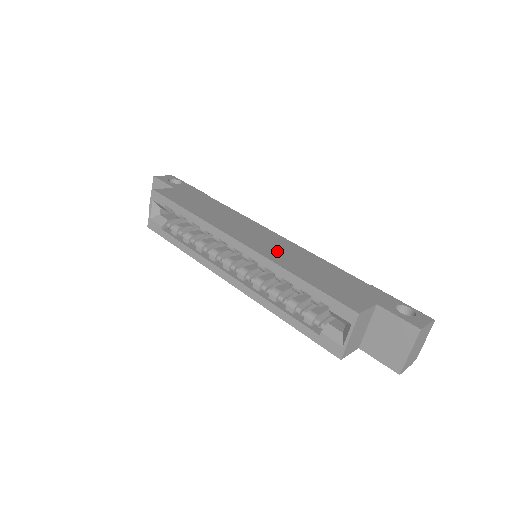
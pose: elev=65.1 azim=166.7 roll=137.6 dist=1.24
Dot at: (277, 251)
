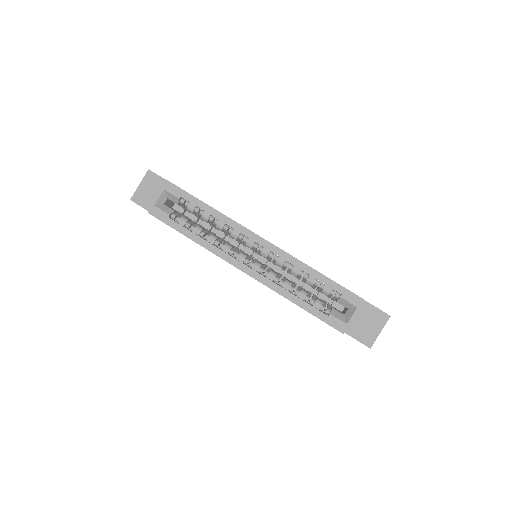
Dot at: occluded
